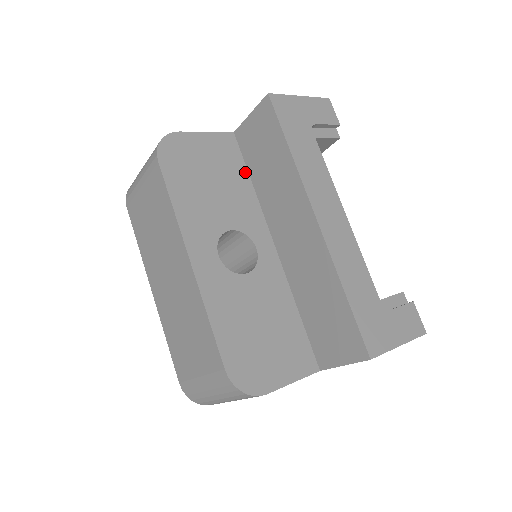
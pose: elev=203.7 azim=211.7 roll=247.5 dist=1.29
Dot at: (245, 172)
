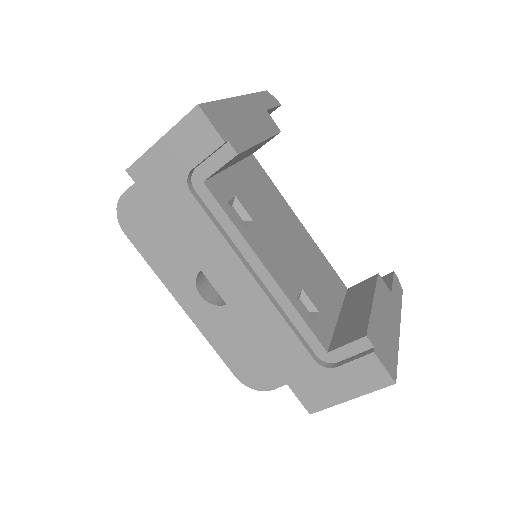
Dot at: occluded
